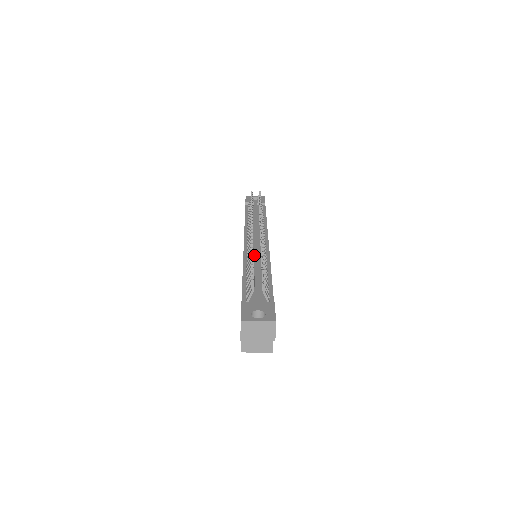
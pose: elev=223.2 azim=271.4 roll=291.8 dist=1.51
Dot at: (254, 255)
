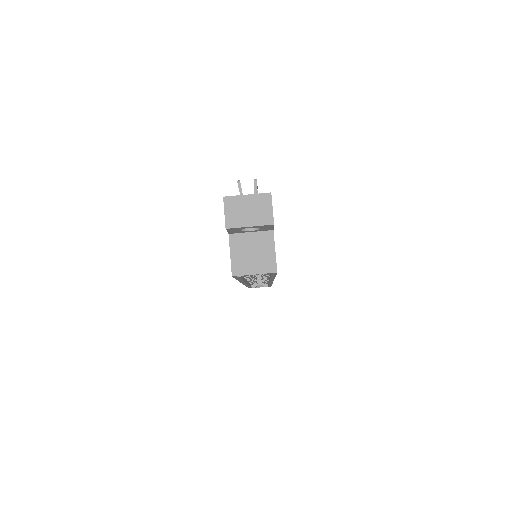
Dot at: occluded
